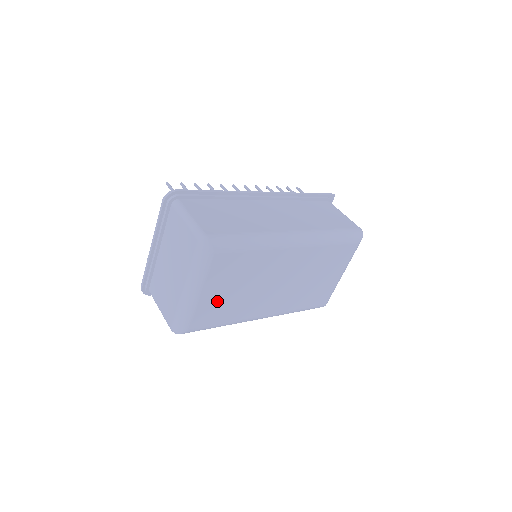
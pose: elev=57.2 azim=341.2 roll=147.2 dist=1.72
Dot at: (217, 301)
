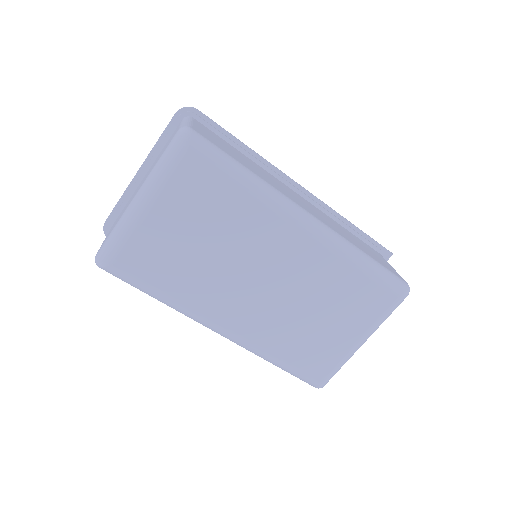
Dot at: (167, 243)
